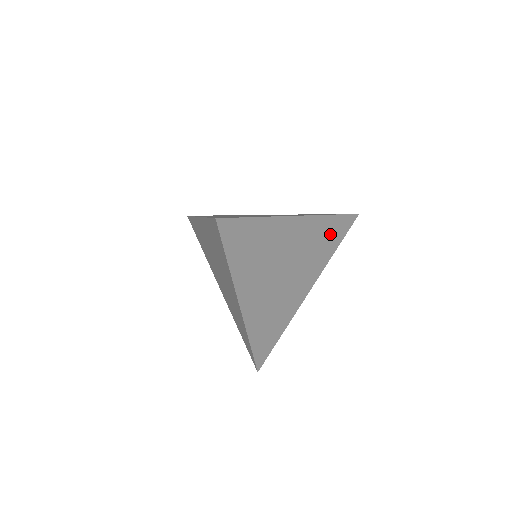
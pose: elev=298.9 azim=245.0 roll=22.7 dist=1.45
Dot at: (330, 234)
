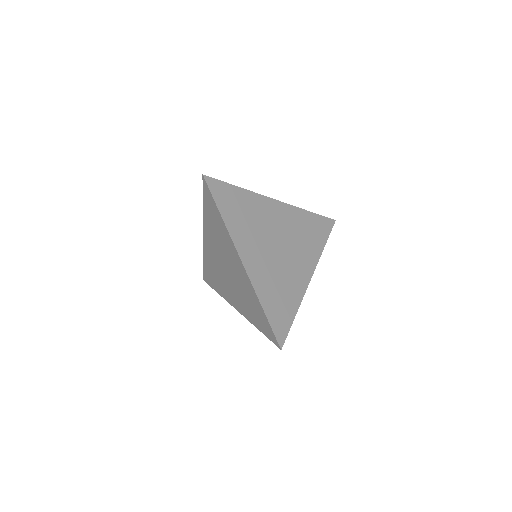
Dot at: (313, 228)
